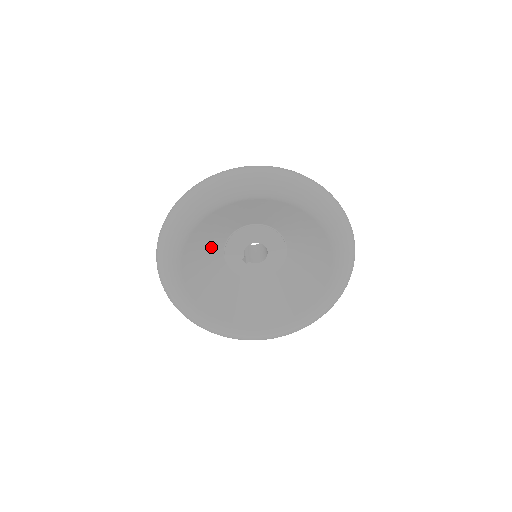
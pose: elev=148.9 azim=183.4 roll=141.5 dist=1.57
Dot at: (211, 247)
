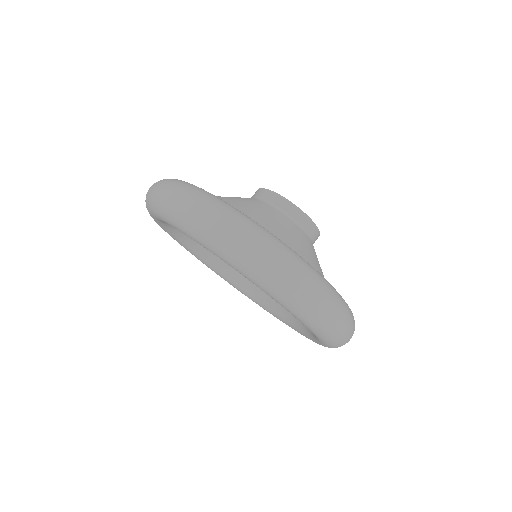
Dot at: occluded
